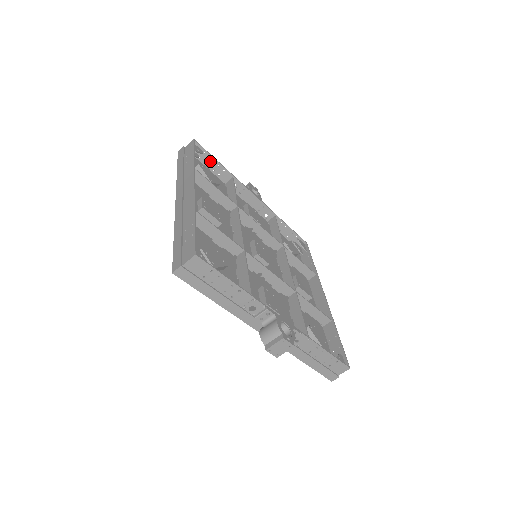
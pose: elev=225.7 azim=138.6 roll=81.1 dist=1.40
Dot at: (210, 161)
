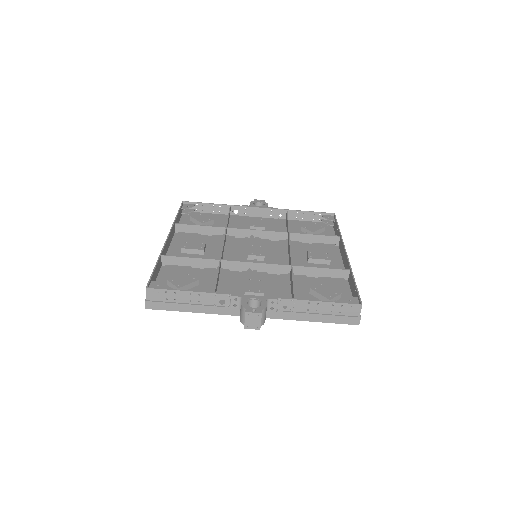
Dot at: (205, 207)
